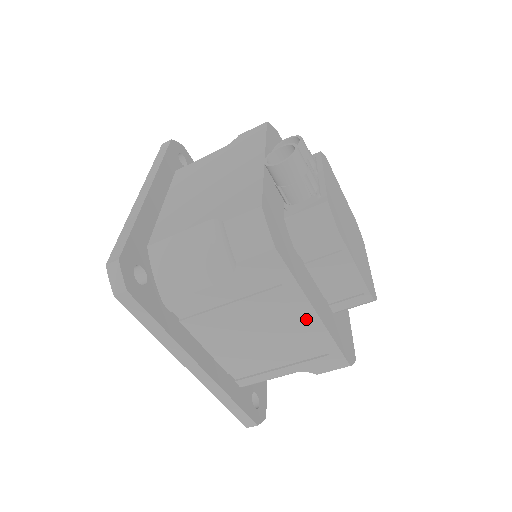
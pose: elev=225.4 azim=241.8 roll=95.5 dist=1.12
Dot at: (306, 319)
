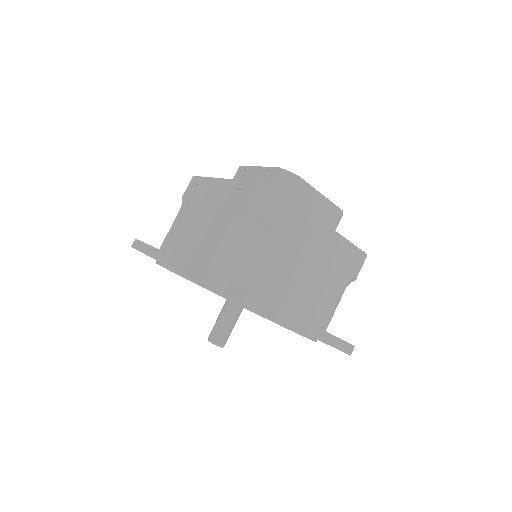
Dot at: (218, 186)
